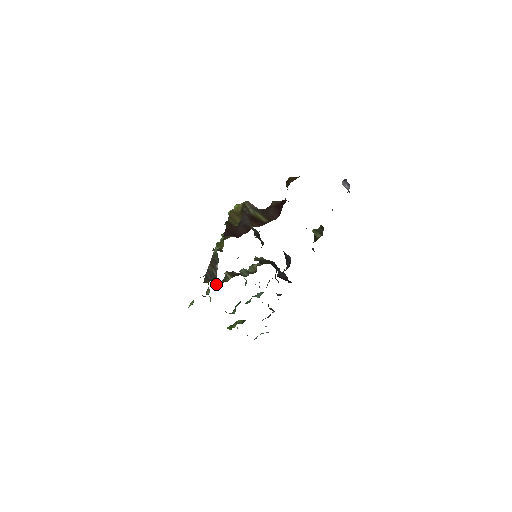
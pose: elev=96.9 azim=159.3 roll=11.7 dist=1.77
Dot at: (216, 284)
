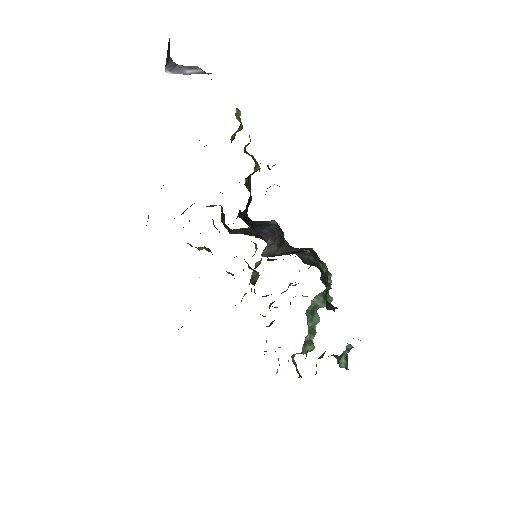
Dot at: (269, 326)
